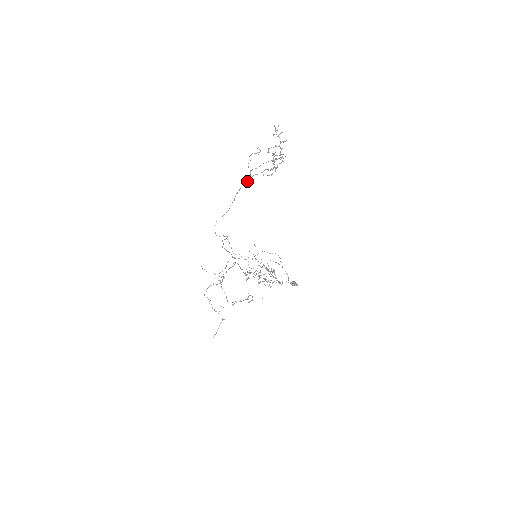
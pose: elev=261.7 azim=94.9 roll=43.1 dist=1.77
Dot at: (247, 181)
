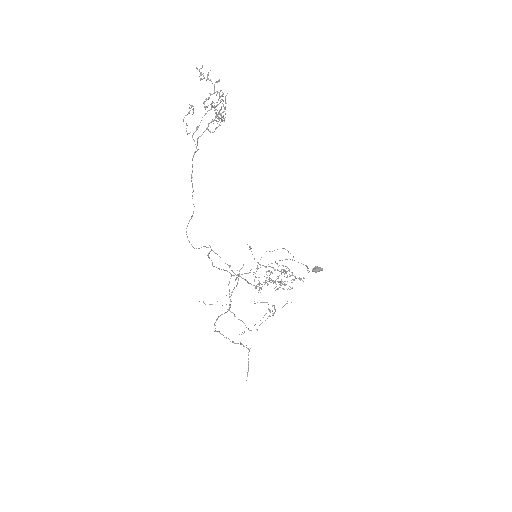
Dot at: (194, 152)
